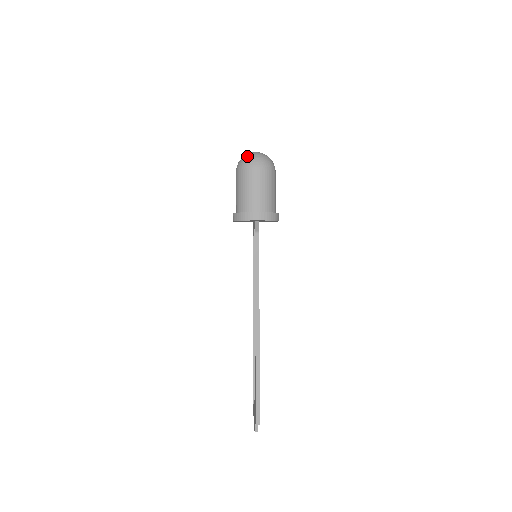
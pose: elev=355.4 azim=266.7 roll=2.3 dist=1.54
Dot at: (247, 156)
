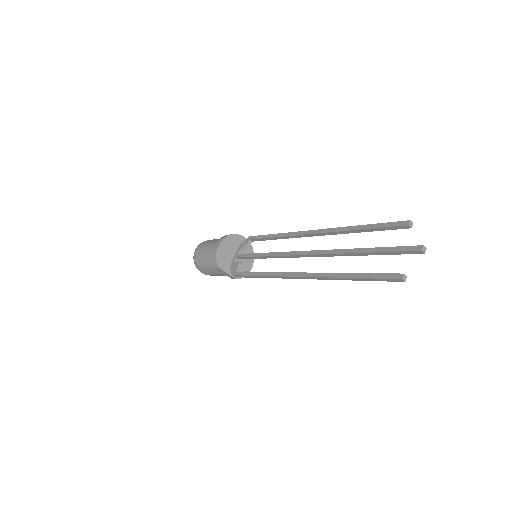
Dot at: occluded
